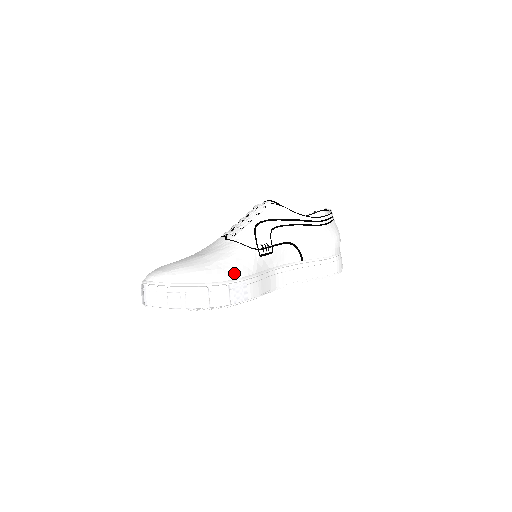
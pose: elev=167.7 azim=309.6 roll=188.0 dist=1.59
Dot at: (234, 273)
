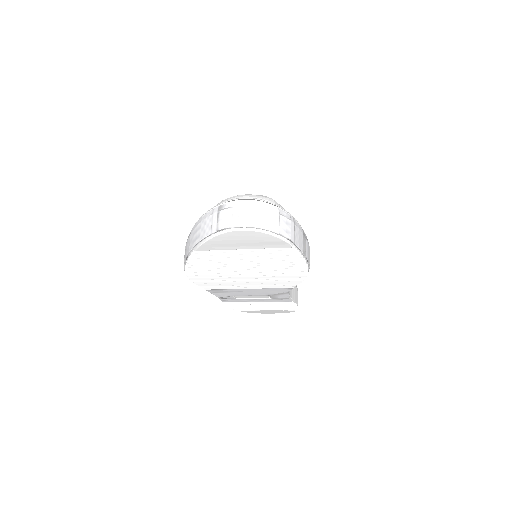
Dot at: occluded
